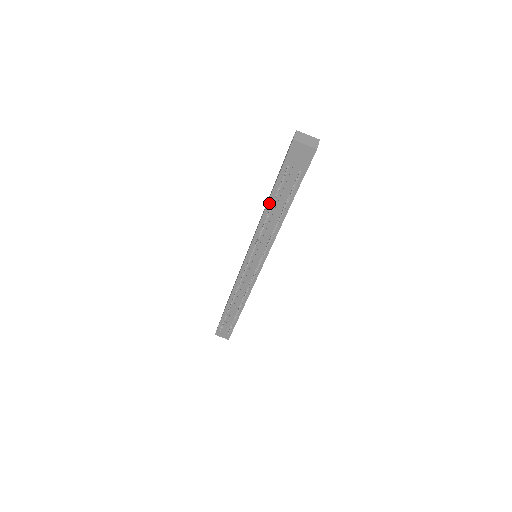
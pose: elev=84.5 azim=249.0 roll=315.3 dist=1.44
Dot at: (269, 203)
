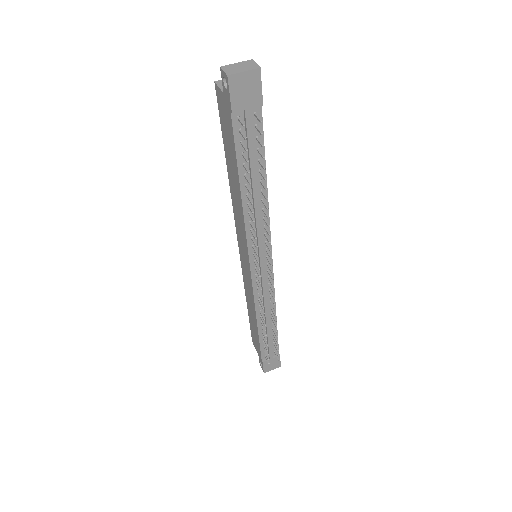
Dot at: (241, 179)
